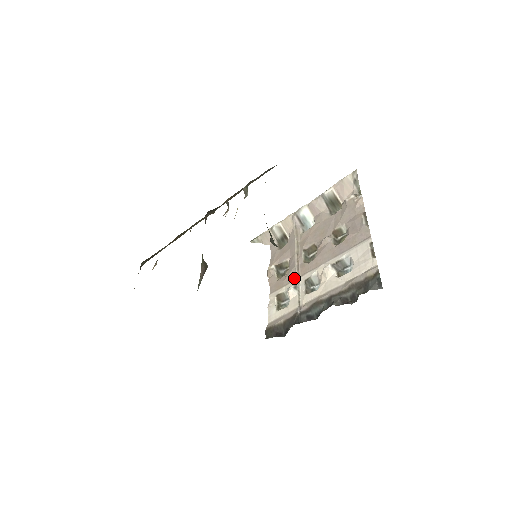
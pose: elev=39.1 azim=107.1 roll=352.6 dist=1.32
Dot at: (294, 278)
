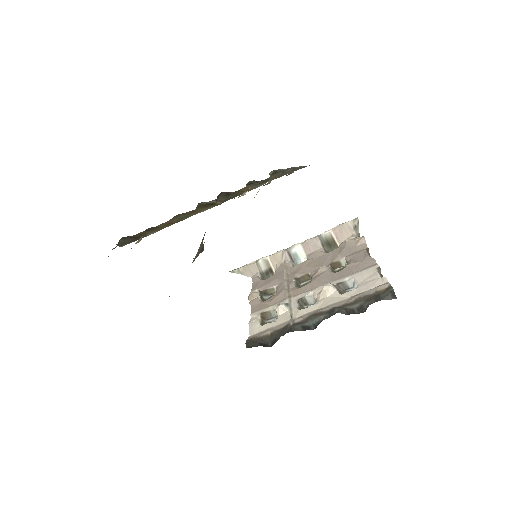
Dot at: (284, 299)
